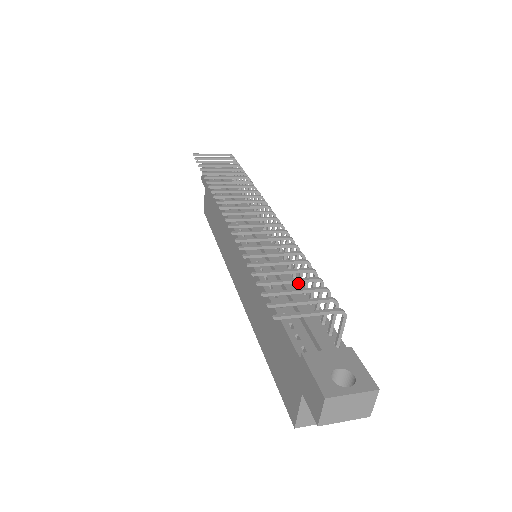
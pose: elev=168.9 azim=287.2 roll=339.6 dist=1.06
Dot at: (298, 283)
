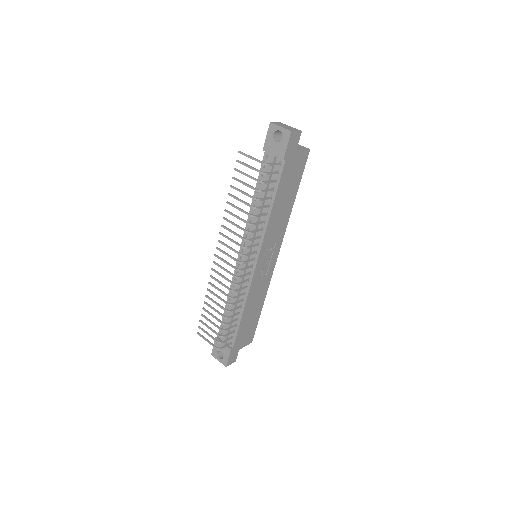
Dot at: (240, 307)
